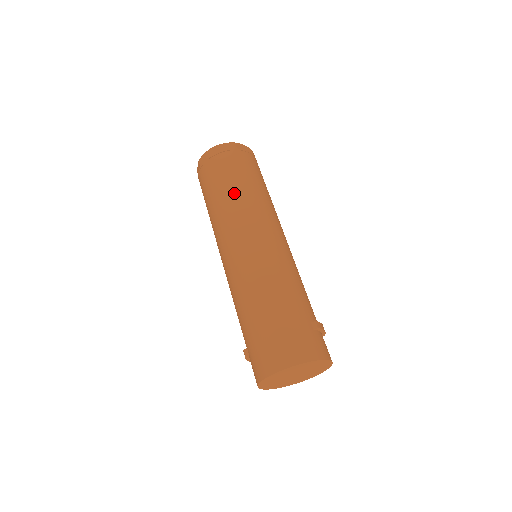
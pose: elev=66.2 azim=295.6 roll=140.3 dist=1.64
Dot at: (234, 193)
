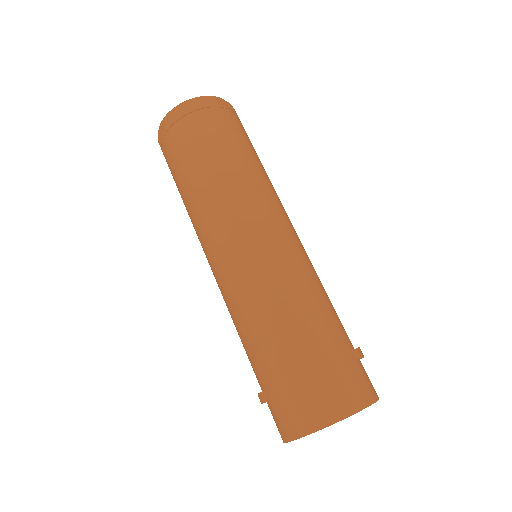
Dot at: (225, 170)
